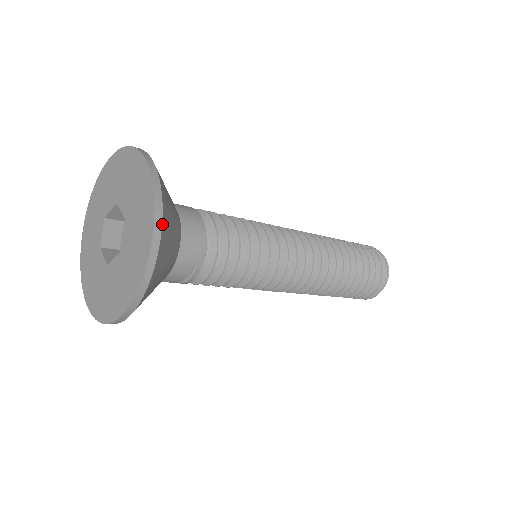
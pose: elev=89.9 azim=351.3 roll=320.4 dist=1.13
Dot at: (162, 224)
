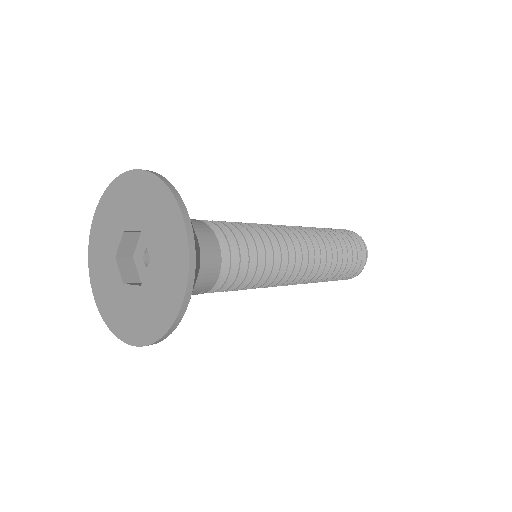
Dot at: (191, 293)
